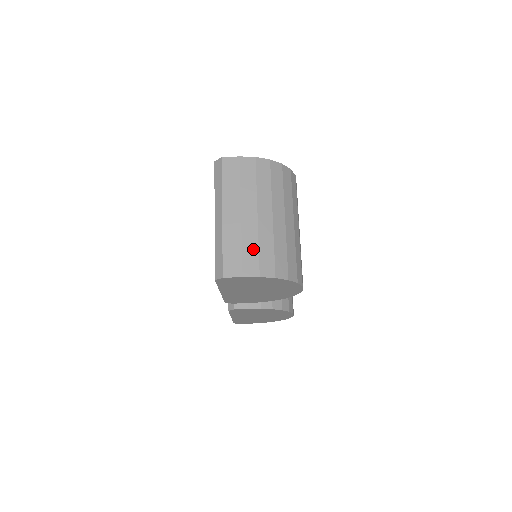
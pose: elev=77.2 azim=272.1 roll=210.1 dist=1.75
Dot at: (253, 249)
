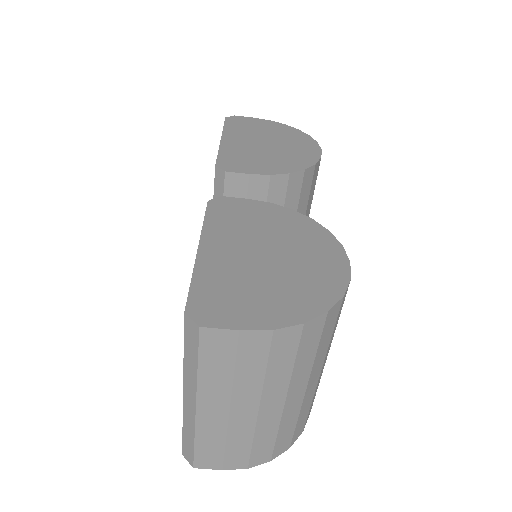
Dot at: (243, 446)
